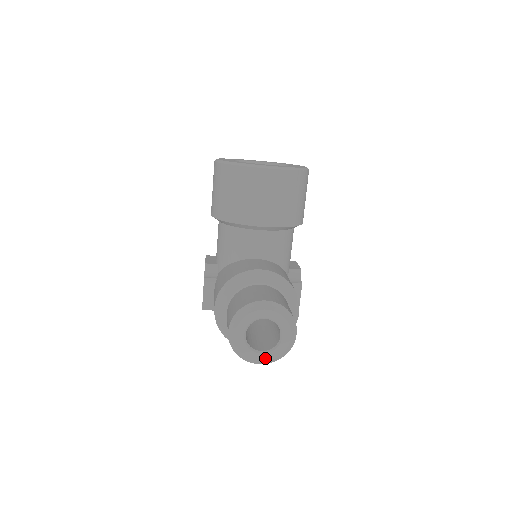
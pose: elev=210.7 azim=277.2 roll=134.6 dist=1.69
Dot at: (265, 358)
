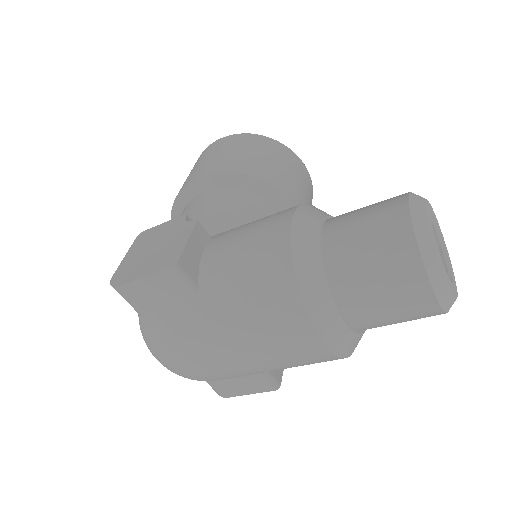
Dot at: (449, 284)
